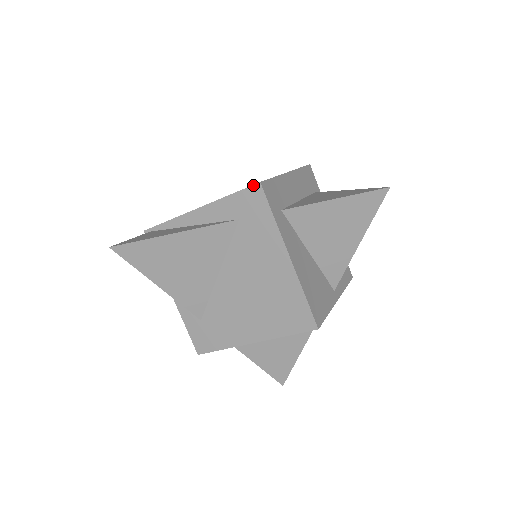
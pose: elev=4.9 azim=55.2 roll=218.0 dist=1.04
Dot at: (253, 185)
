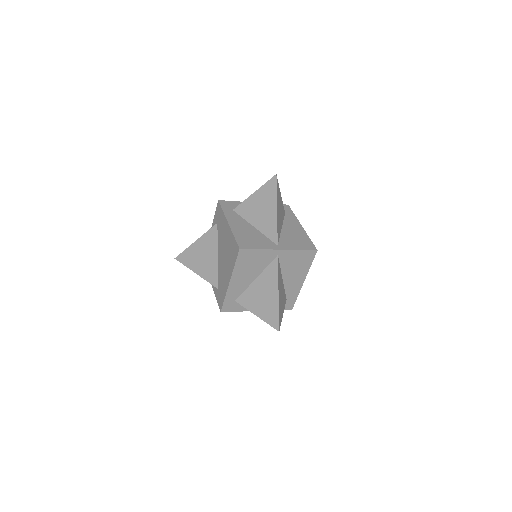
Dot at: (217, 204)
